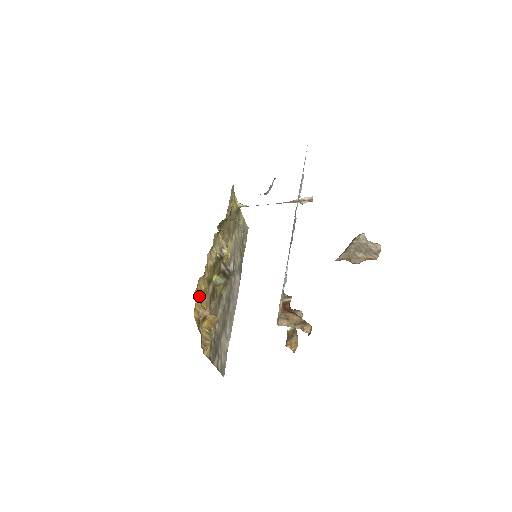
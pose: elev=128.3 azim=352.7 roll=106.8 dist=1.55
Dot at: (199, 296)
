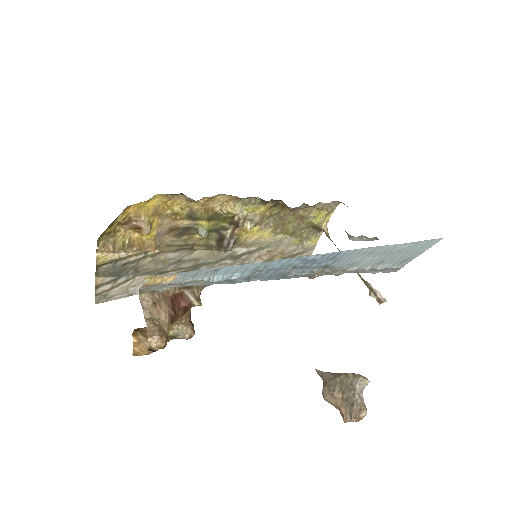
Dot at: (160, 206)
